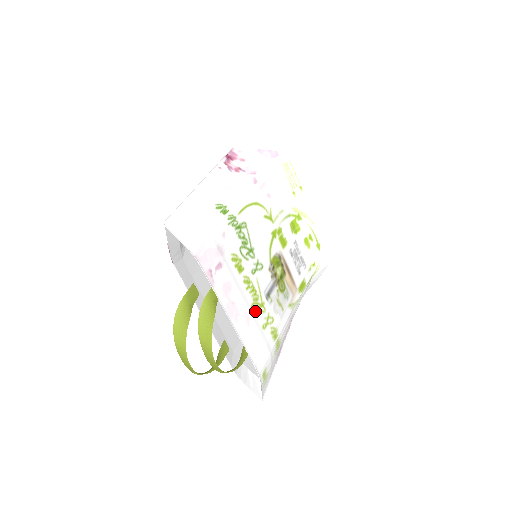
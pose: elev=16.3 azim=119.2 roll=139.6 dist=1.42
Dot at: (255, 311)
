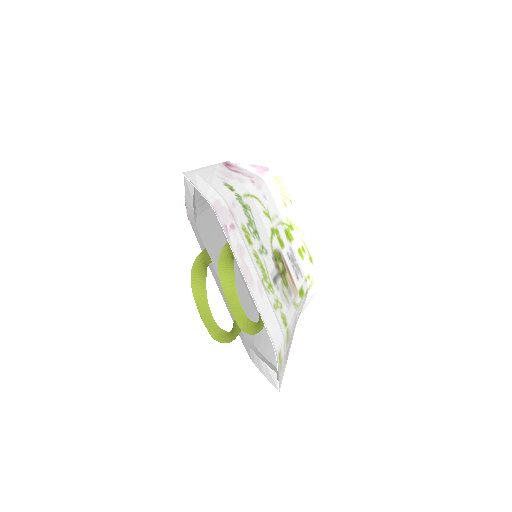
Dot at: (266, 287)
